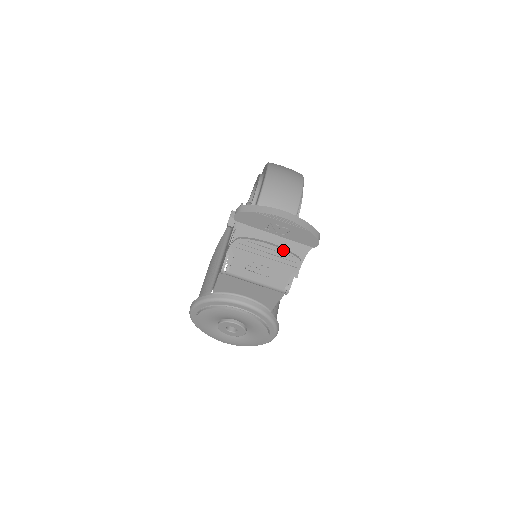
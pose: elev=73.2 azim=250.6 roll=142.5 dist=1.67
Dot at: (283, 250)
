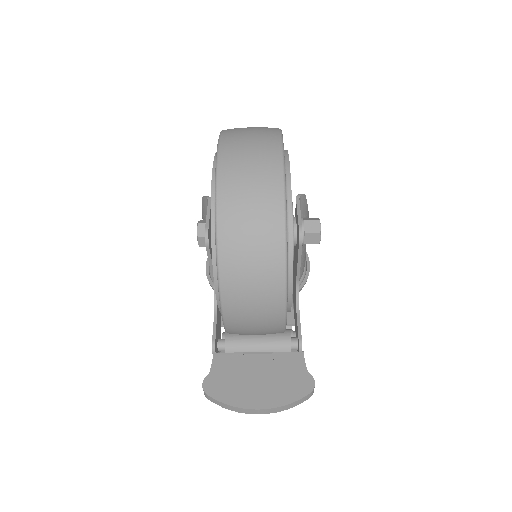
Dot at: occluded
